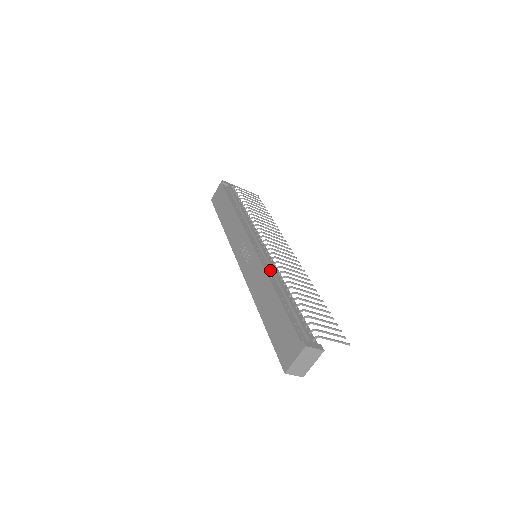
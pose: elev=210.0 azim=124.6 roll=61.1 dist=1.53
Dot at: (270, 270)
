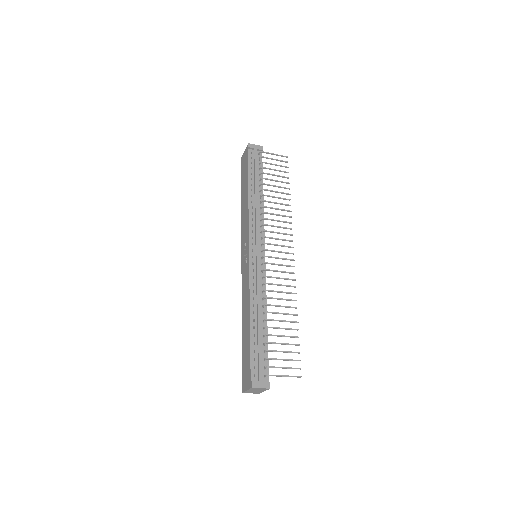
Dot at: (256, 287)
